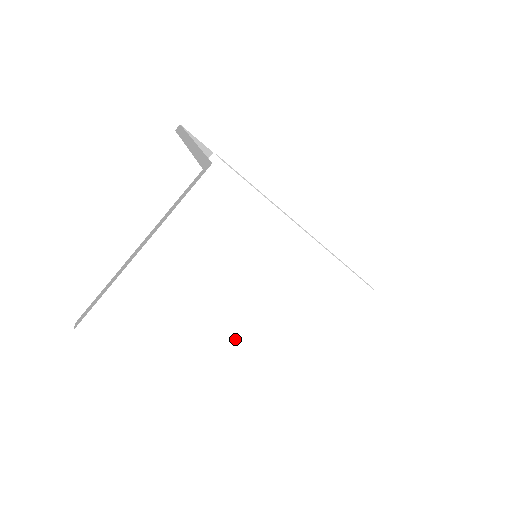
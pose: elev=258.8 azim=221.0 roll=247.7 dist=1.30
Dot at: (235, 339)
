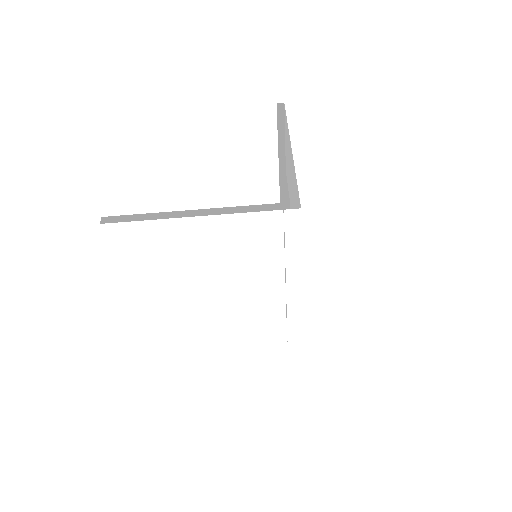
Dot at: (197, 302)
